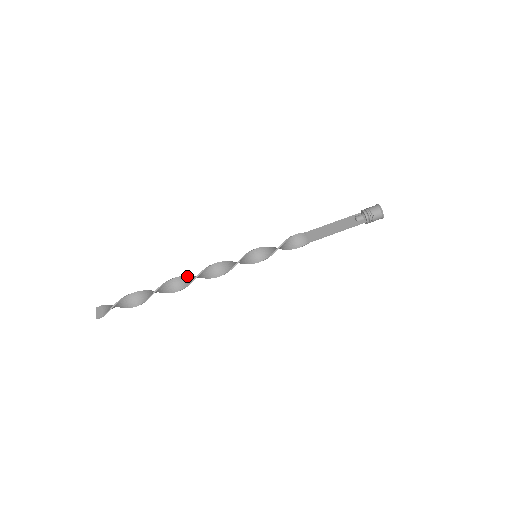
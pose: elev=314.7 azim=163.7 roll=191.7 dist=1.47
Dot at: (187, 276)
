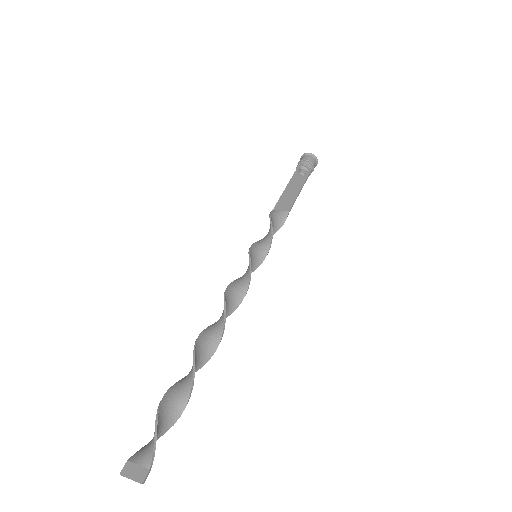
Dot at: (206, 329)
